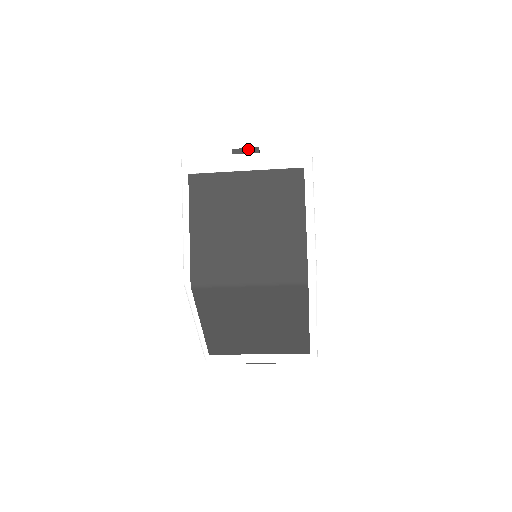
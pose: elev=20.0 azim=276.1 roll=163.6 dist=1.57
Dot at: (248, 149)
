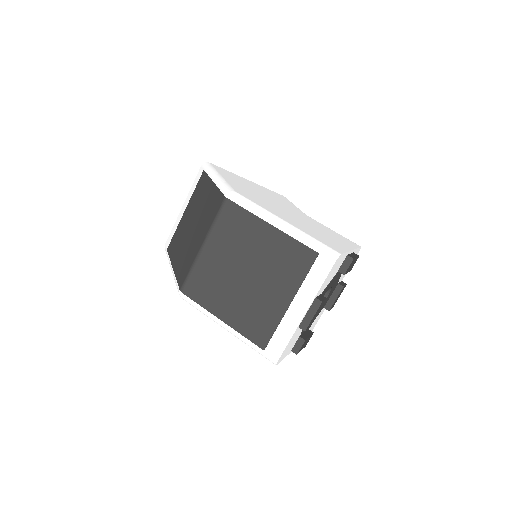
Dot at: occluded
